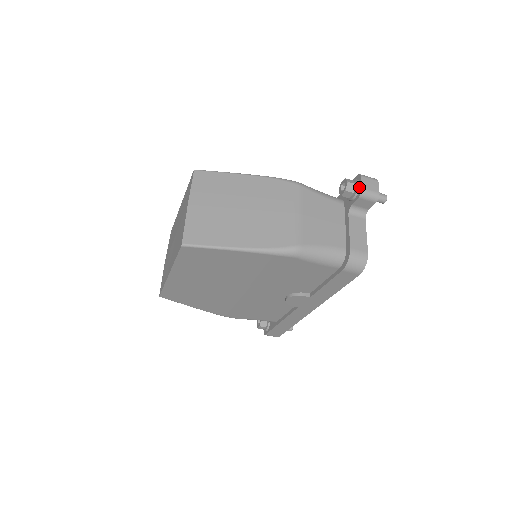
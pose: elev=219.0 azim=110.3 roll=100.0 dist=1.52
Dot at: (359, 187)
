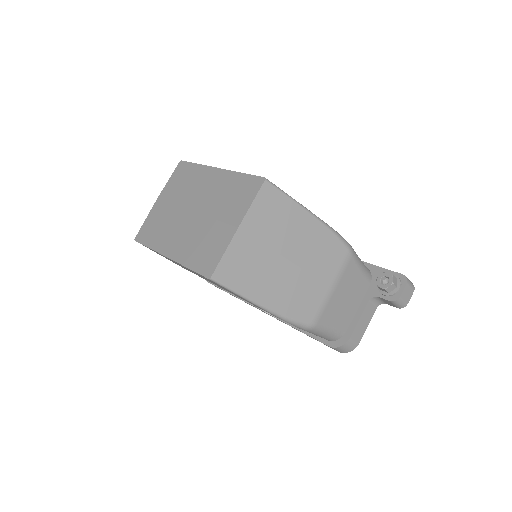
Dot at: (398, 292)
